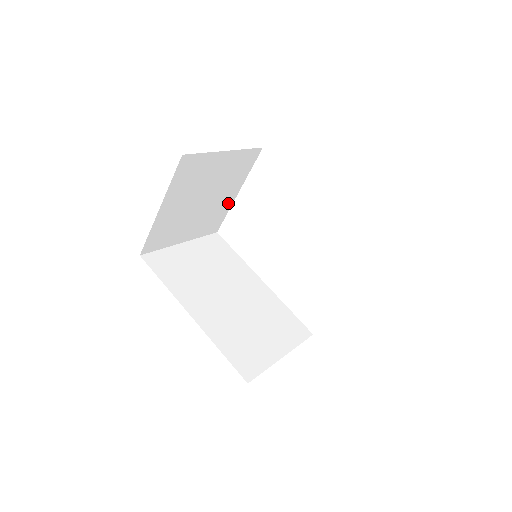
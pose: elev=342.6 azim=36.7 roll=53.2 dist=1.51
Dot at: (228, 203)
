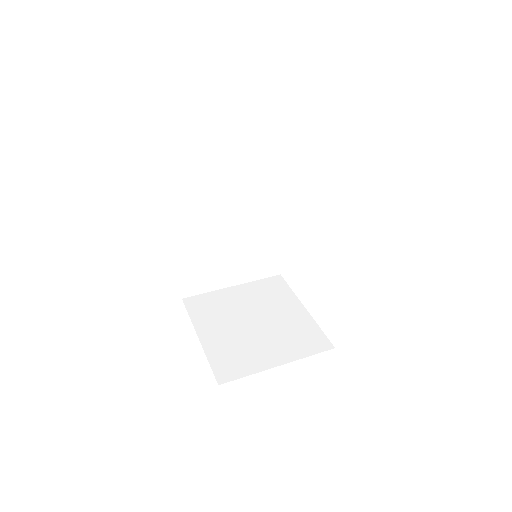
Dot at: occluded
